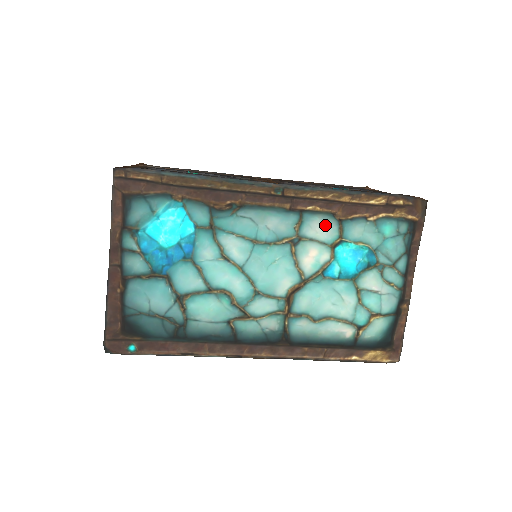
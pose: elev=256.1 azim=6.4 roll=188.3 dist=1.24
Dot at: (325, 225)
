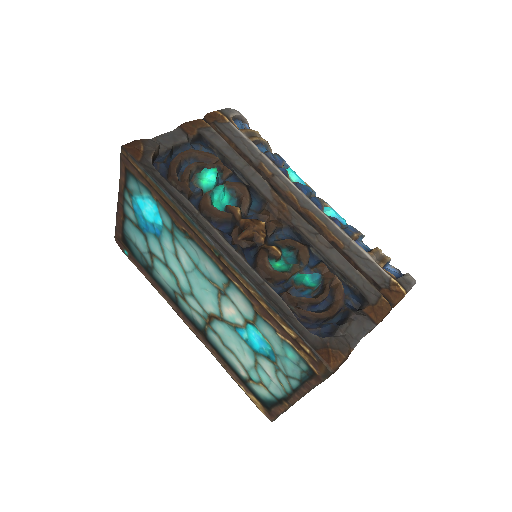
Dot at: (245, 304)
